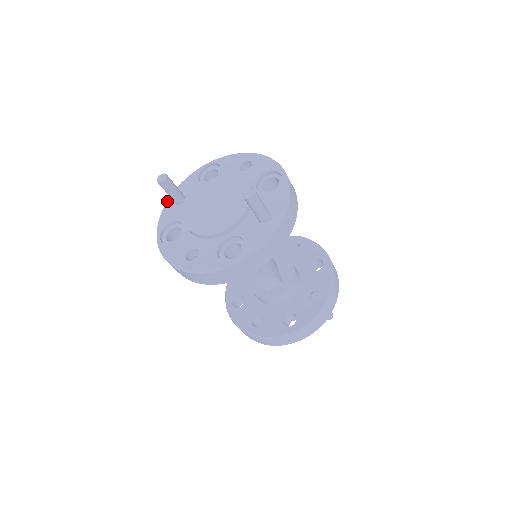
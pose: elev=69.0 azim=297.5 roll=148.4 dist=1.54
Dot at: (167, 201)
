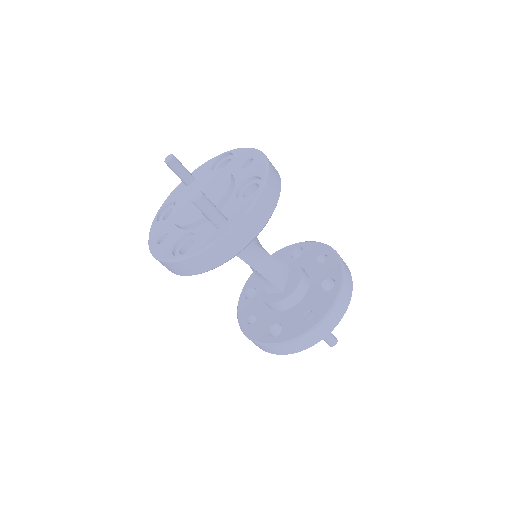
Dot at: occluded
